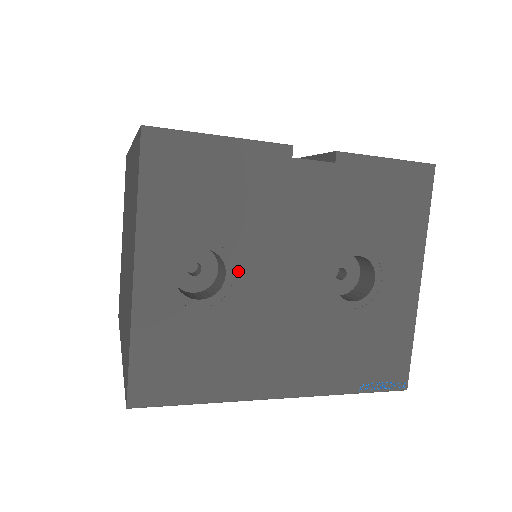
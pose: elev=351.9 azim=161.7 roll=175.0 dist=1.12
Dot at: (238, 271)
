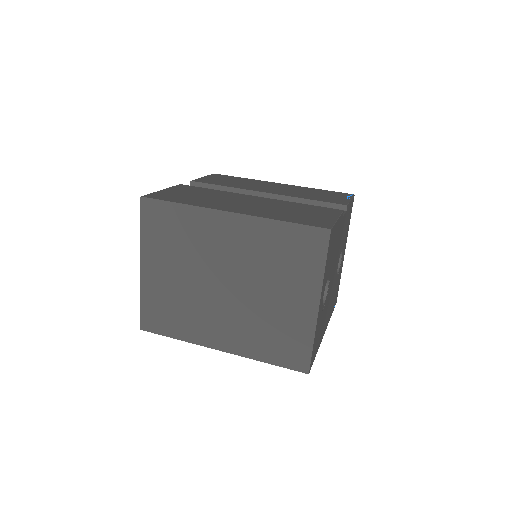
Dot at: occluded
